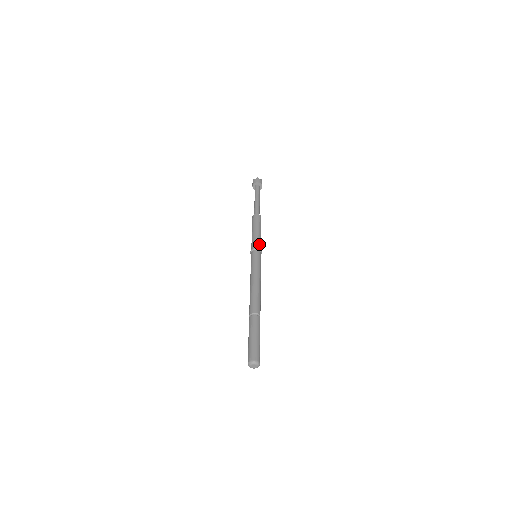
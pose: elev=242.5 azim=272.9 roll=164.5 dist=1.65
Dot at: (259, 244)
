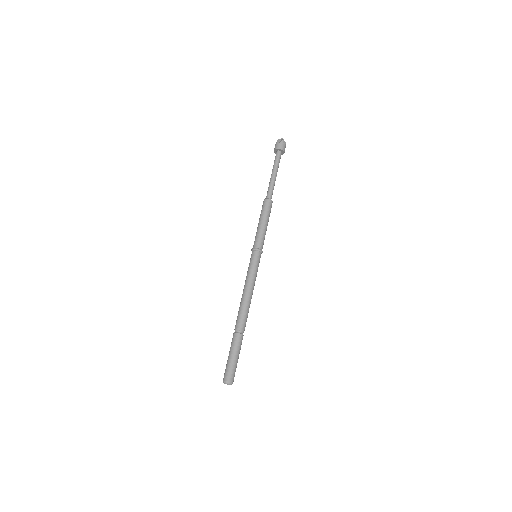
Dot at: (262, 243)
